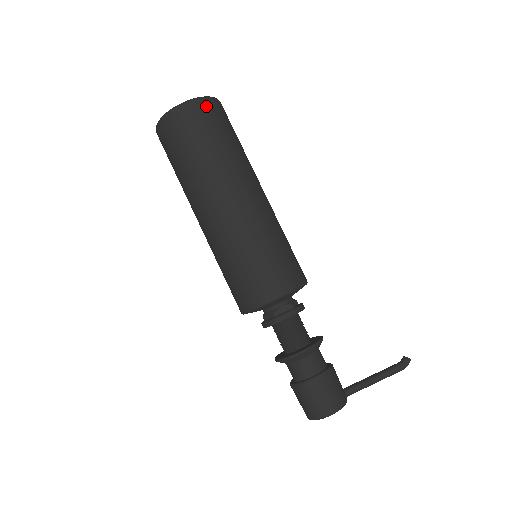
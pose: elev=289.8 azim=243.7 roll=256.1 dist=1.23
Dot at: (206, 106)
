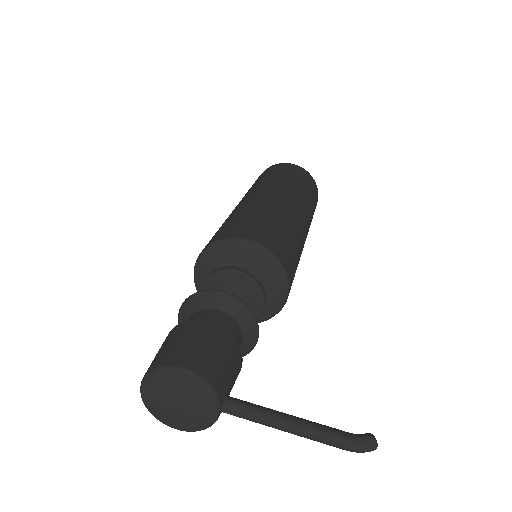
Dot at: (303, 171)
